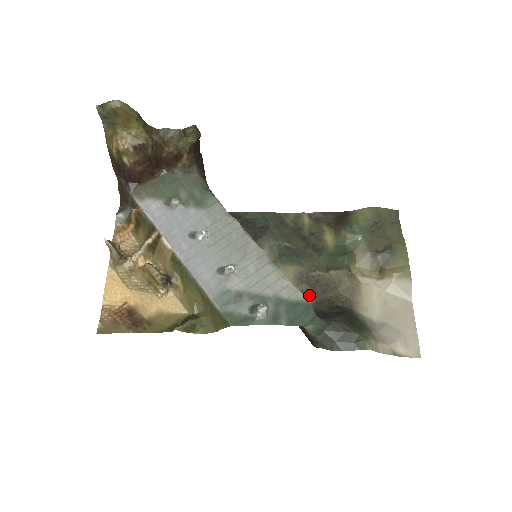
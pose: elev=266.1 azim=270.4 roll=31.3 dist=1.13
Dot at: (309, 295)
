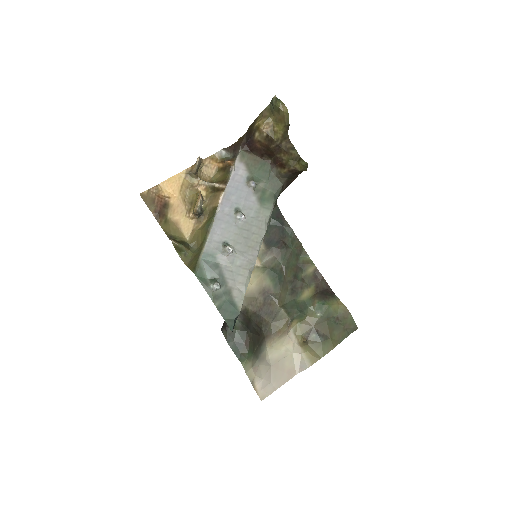
Dot at: (257, 305)
